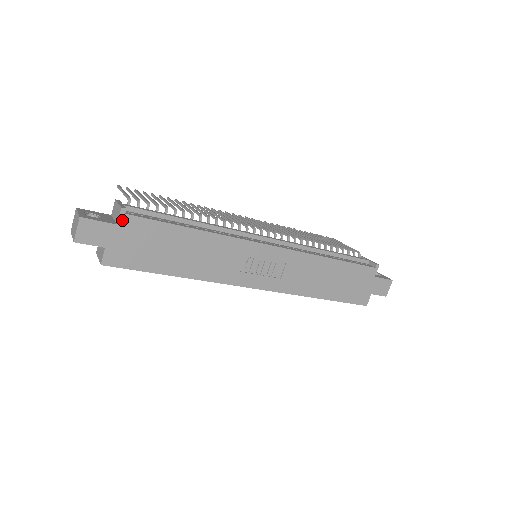
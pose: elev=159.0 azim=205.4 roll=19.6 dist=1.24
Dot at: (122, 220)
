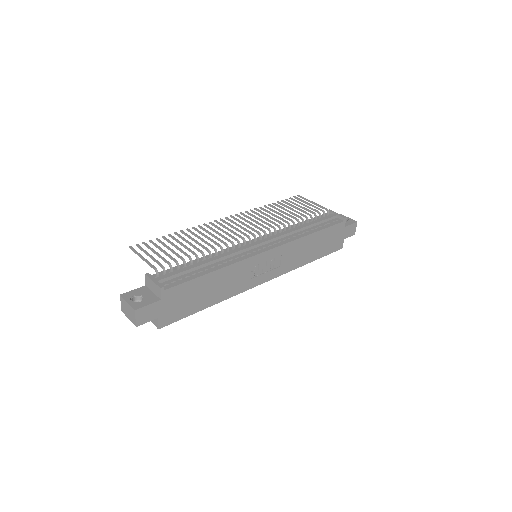
Dot at: (163, 295)
